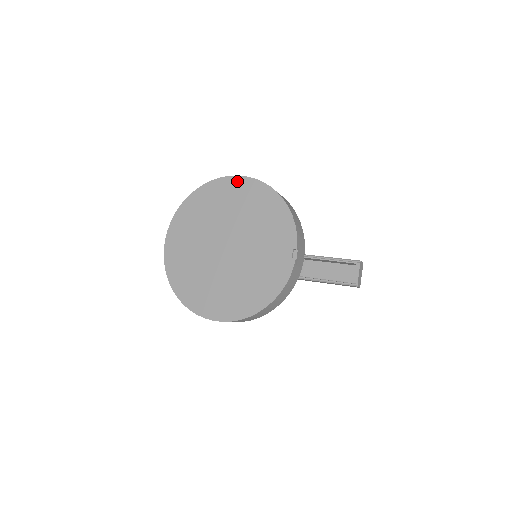
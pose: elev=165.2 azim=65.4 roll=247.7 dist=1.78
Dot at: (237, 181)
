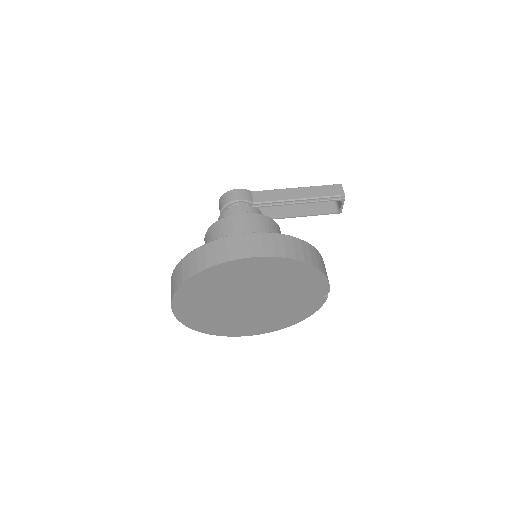
Dot at: (252, 262)
